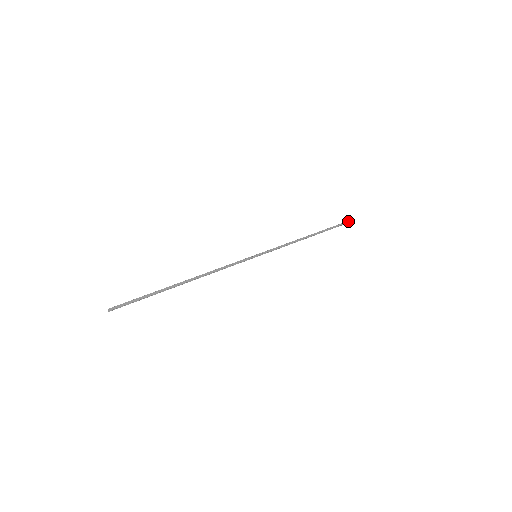
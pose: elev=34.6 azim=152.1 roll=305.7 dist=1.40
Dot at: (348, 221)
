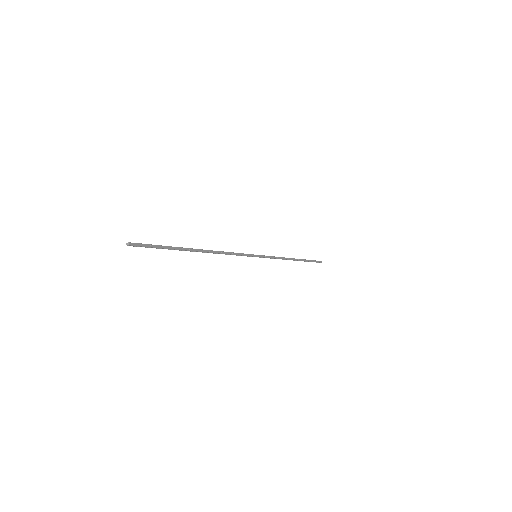
Dot at: occluded
